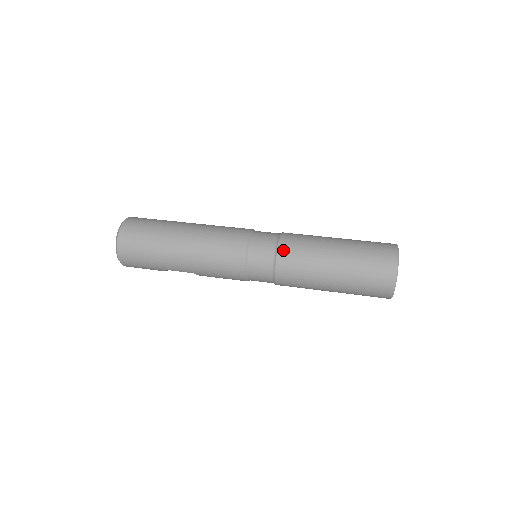
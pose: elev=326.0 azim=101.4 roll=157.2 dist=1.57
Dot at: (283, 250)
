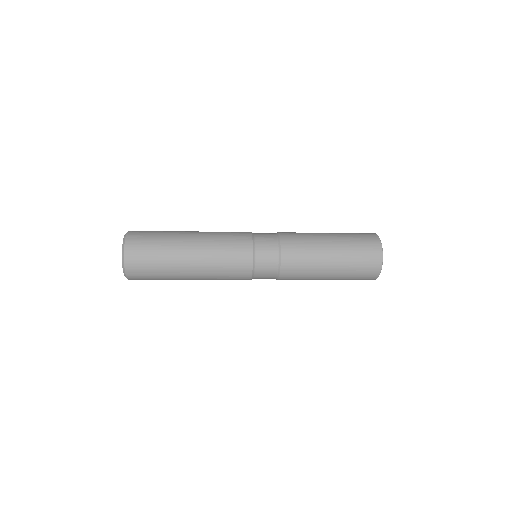
Dot at: (286, 256)
